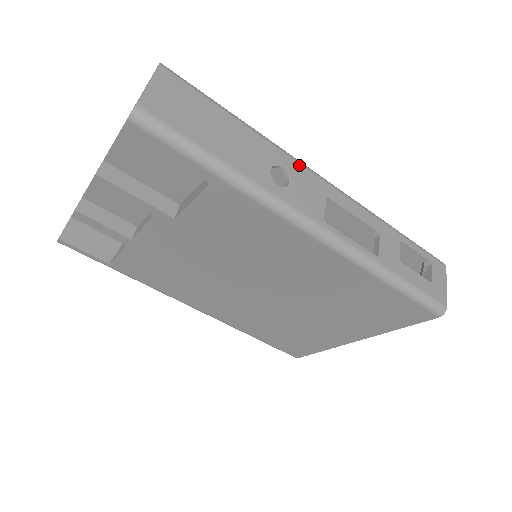
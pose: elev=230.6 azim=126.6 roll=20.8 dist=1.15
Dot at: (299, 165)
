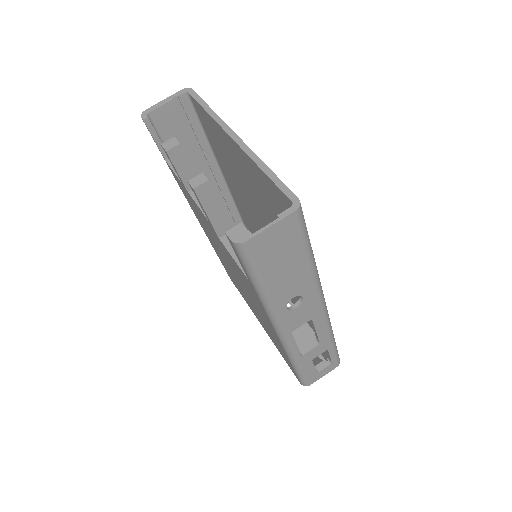
Dot at: (317, 297)
